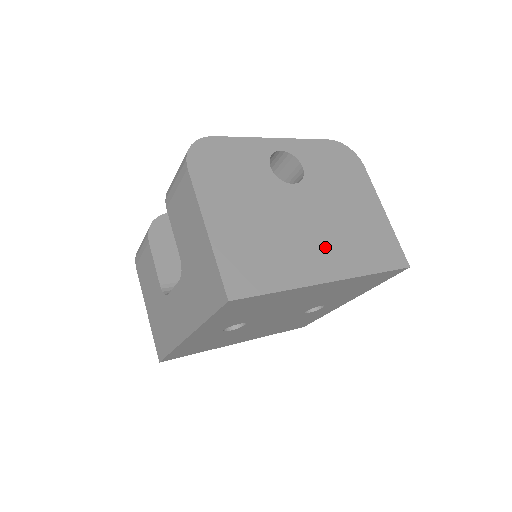
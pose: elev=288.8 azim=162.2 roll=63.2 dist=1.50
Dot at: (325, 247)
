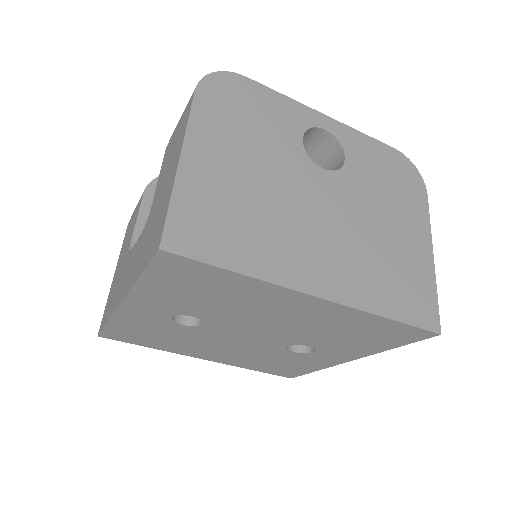
Dot at: (331, 254)
